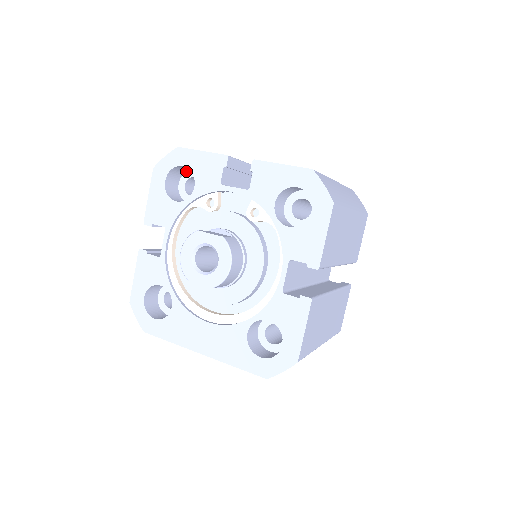
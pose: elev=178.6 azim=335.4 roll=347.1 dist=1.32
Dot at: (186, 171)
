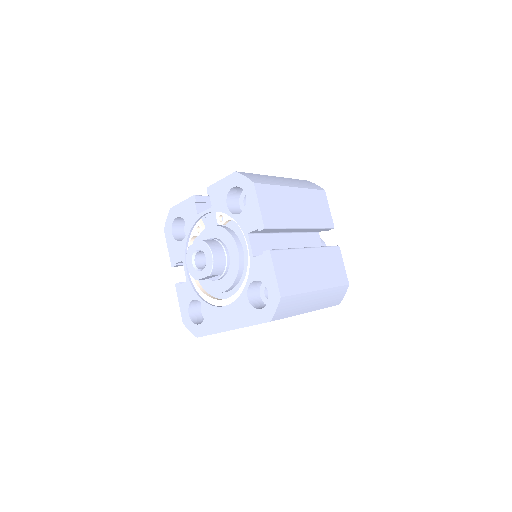
Dot at: occluded
